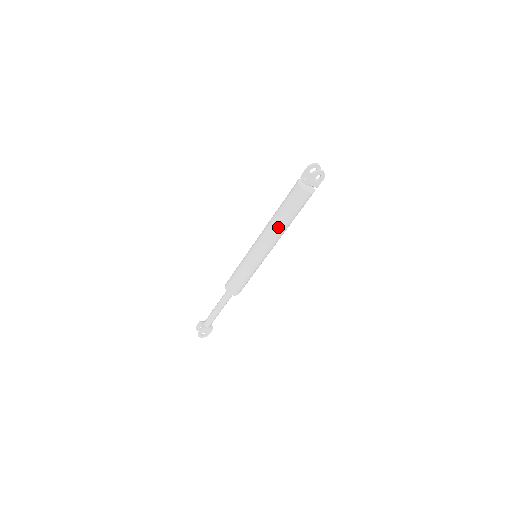
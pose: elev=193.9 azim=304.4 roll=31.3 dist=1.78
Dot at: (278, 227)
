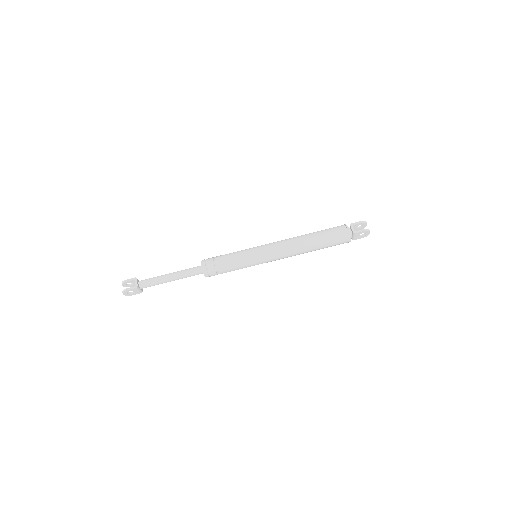
Dot at: (304, 248)
